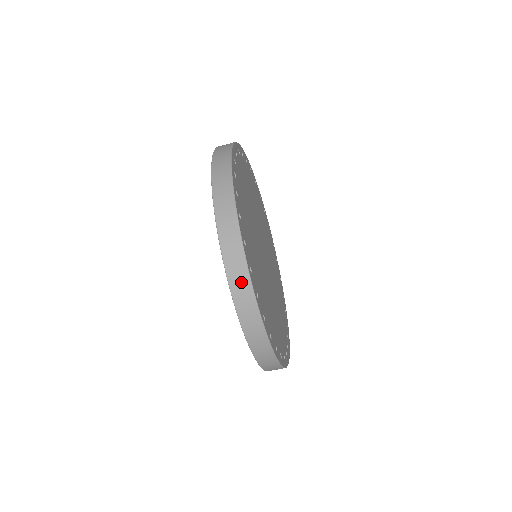
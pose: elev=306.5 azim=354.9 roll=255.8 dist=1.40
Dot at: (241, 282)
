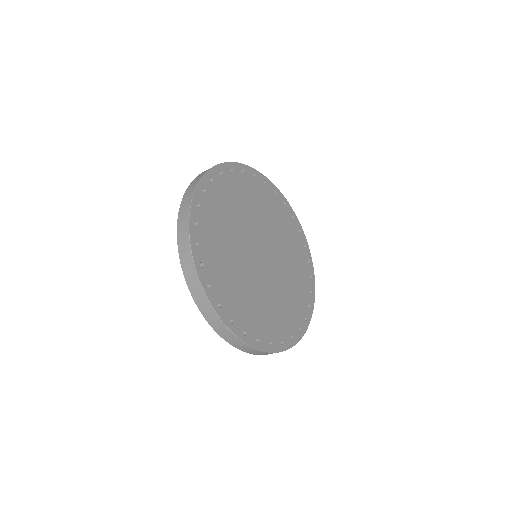
Dot at: (226, 334)
